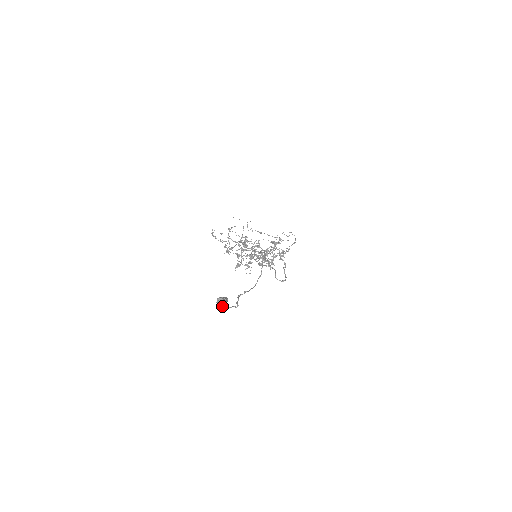
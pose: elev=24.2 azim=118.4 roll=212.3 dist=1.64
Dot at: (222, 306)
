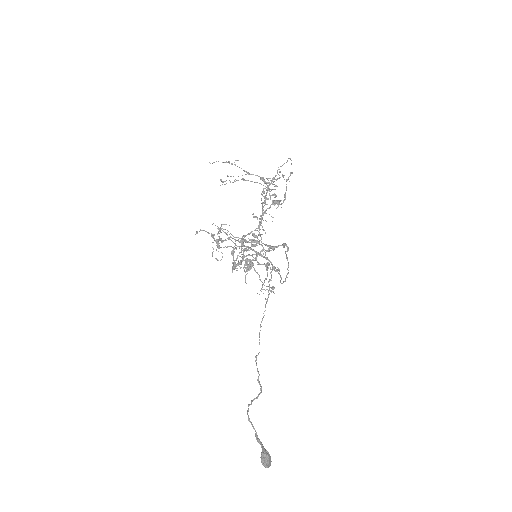
Dot at: (265, 458)
